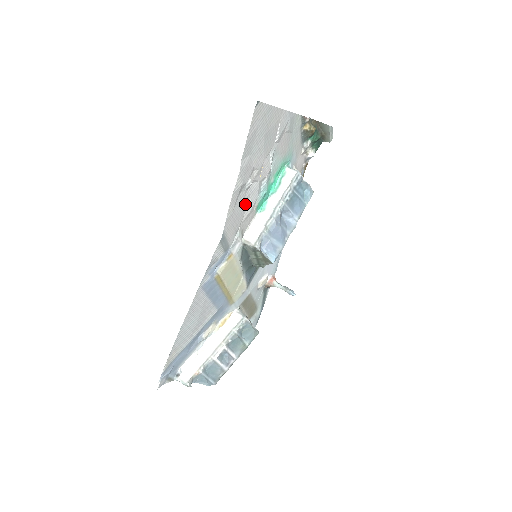
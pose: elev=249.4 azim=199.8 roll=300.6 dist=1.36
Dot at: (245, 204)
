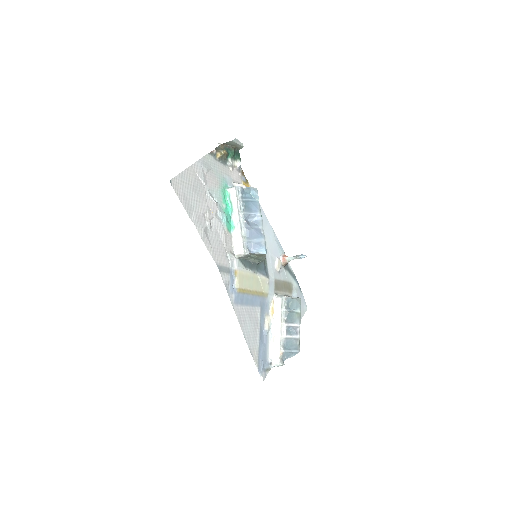
Dot at: (217, 237)
